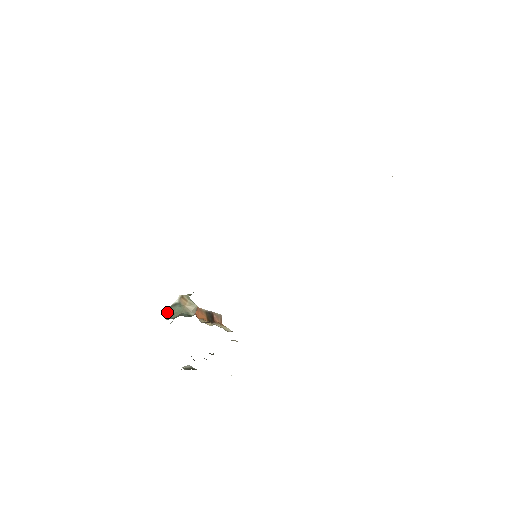
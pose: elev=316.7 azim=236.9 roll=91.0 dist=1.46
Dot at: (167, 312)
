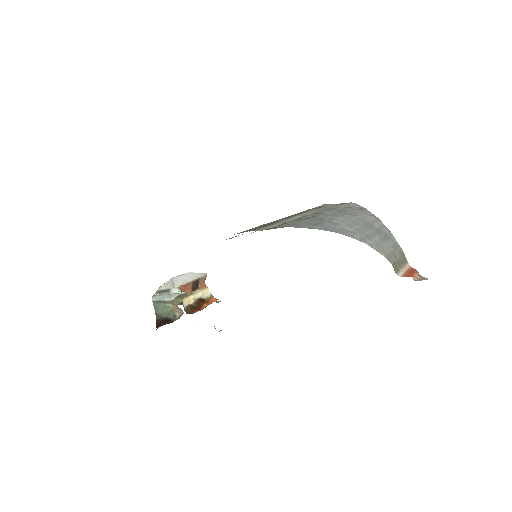
Dot at: (156, 303)
